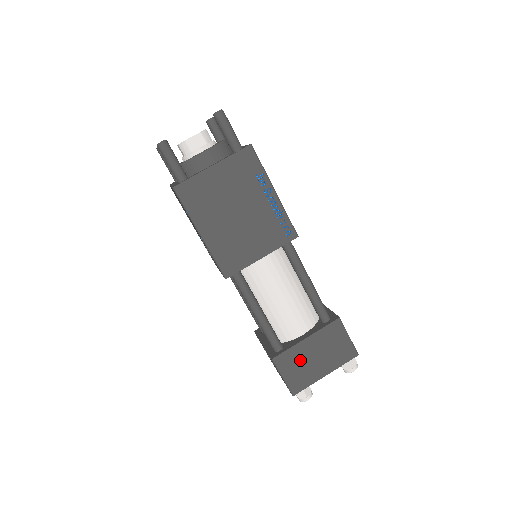
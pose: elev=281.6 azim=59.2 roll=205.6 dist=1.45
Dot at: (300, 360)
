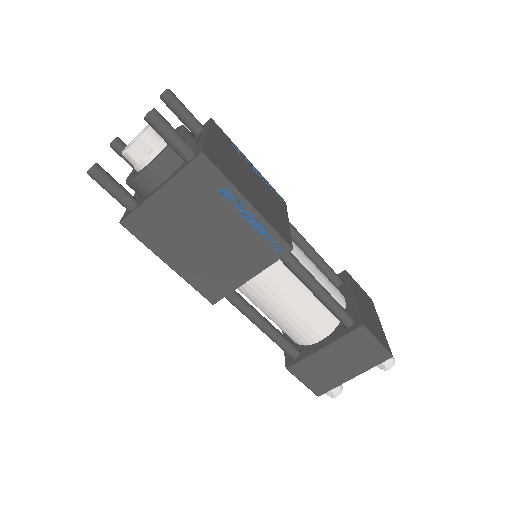
Dot at: (320, 367)
